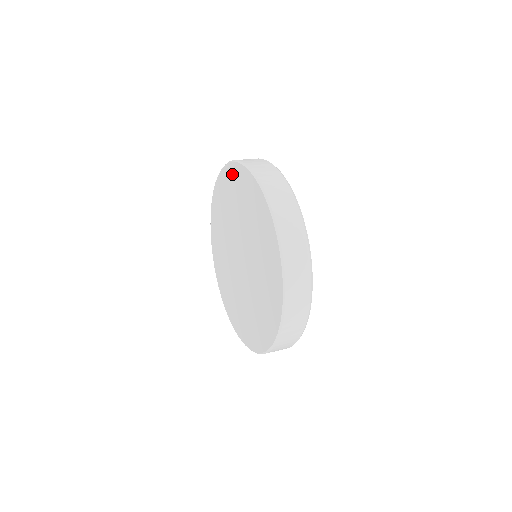
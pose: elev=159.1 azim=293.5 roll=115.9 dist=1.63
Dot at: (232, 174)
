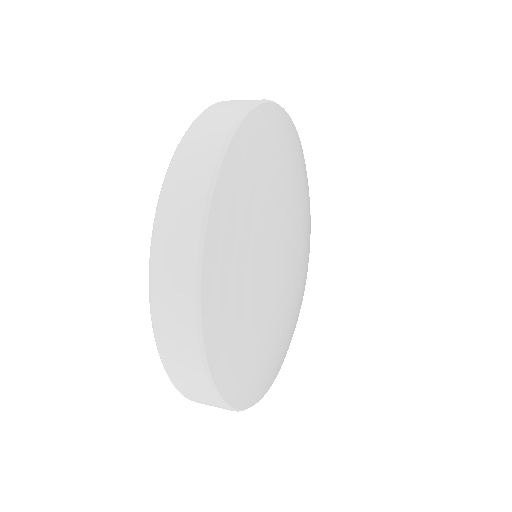
Dot at: occluded
